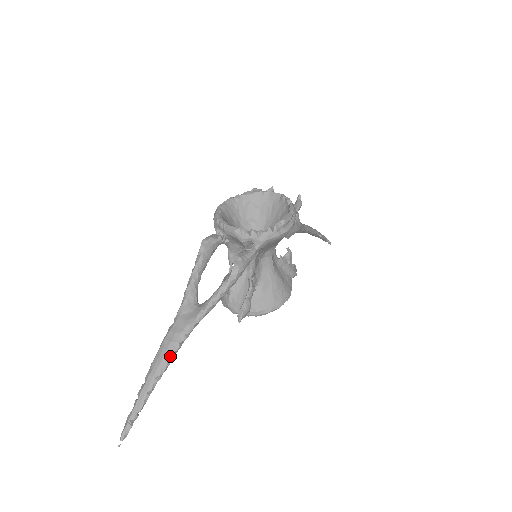
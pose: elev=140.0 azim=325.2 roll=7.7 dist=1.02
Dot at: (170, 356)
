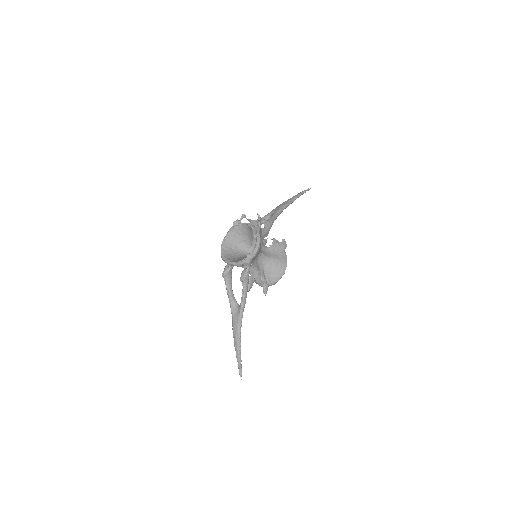
Dot at: (239, 336)
